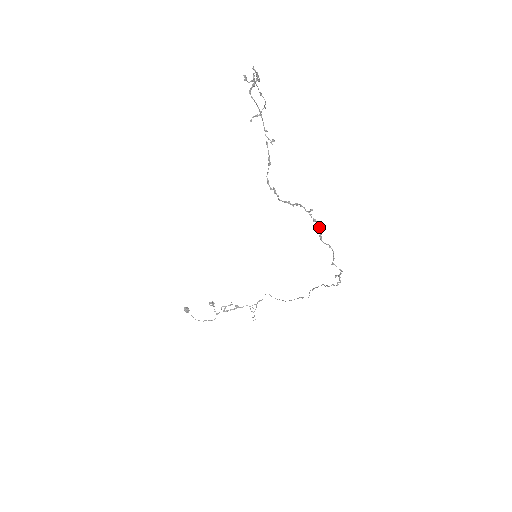
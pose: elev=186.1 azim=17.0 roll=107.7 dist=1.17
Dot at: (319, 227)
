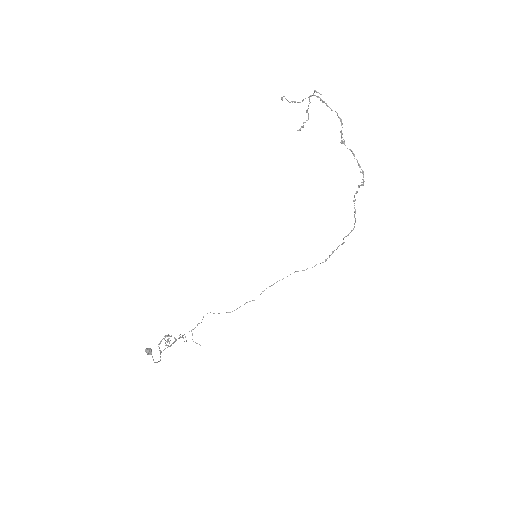
Dot at: occluded
